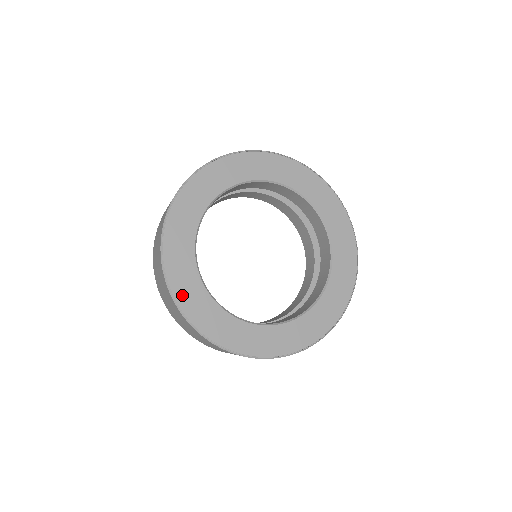
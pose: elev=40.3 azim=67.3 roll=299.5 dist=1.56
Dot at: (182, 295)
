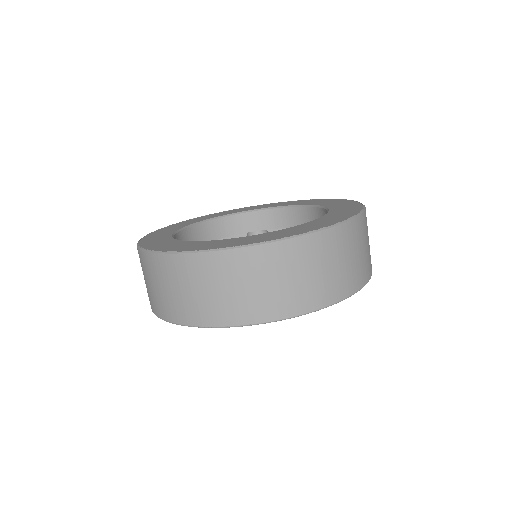
Dot at: (158, 248)
